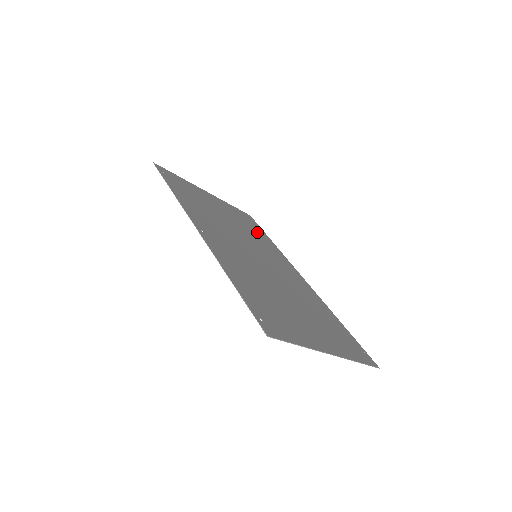
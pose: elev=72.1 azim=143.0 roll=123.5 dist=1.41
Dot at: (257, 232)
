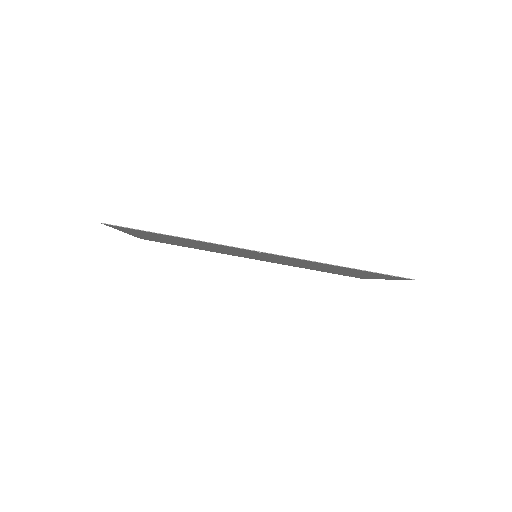
Dot at: (186, 246)
